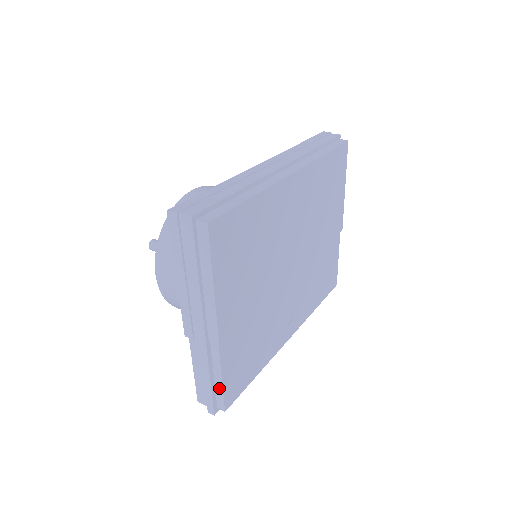
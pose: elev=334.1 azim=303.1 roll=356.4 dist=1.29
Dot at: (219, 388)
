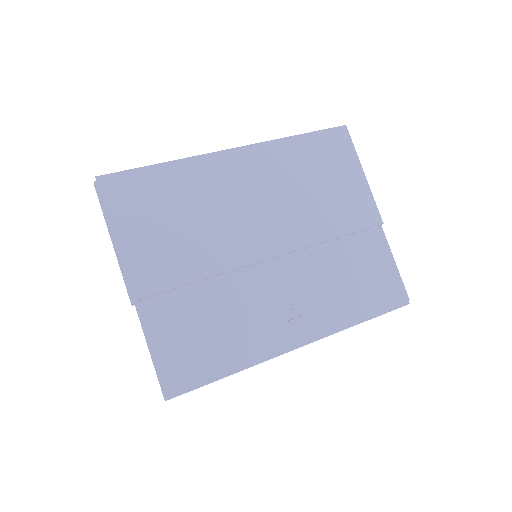
Dot at: (160, 361)
